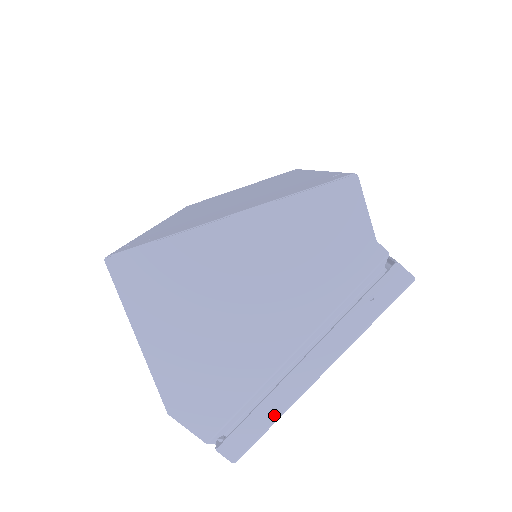
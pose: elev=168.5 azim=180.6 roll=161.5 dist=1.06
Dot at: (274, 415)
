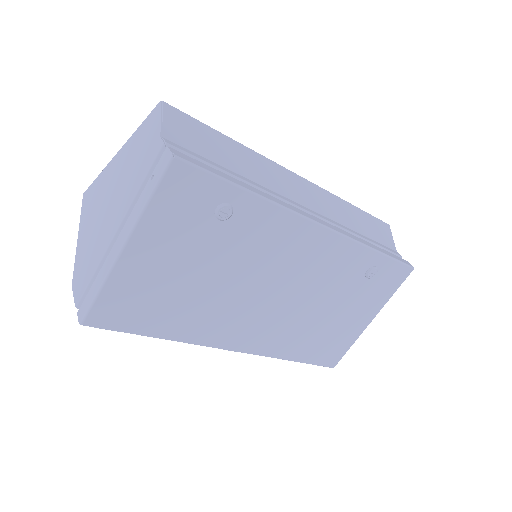
Dot at: (100, 282)
